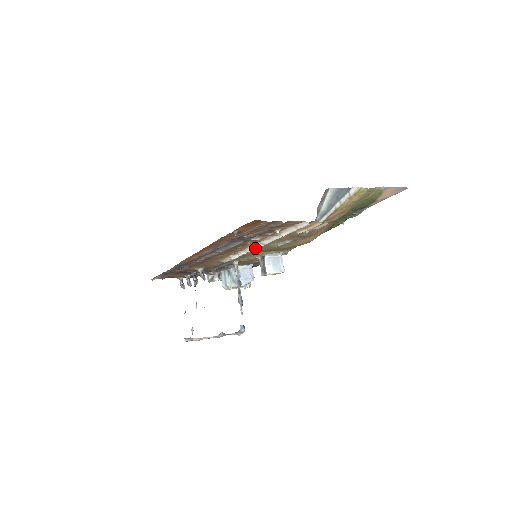
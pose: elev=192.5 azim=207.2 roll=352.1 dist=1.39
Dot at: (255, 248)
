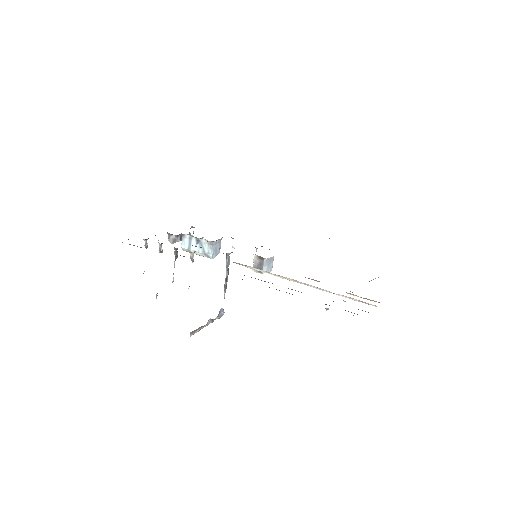
Dot at: occluded
